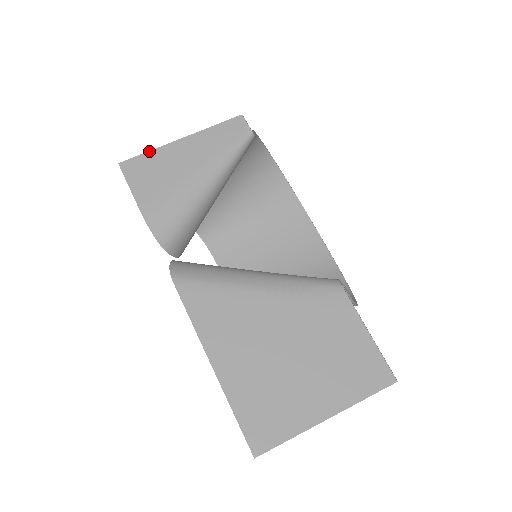
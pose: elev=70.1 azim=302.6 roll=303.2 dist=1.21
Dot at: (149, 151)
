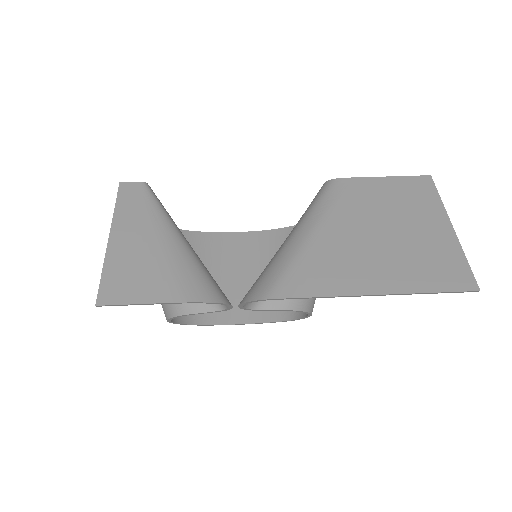
Dot at: (102, 271)
